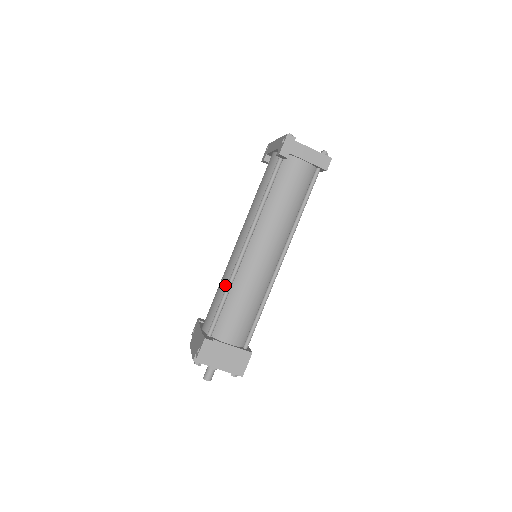
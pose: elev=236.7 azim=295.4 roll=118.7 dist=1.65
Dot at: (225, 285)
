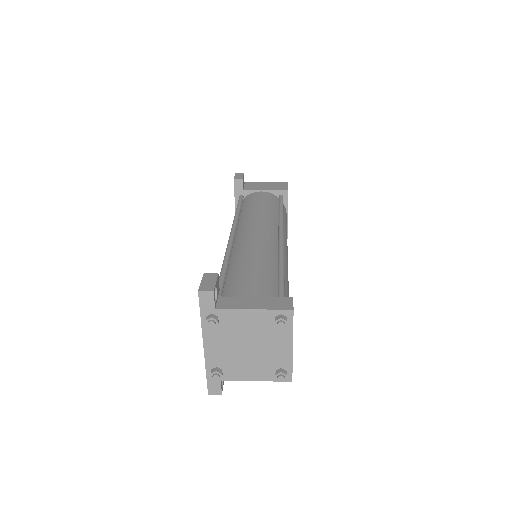
Dot at: occluded
